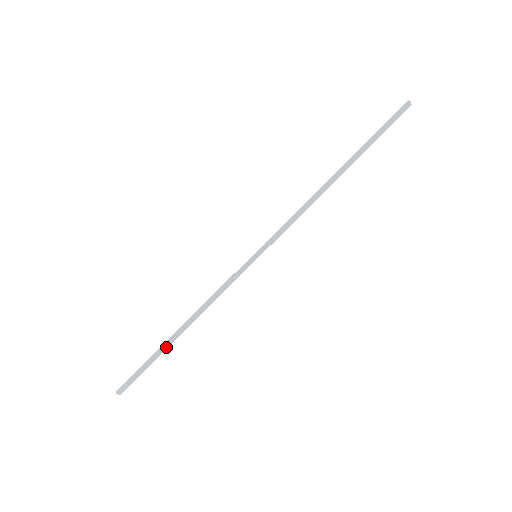
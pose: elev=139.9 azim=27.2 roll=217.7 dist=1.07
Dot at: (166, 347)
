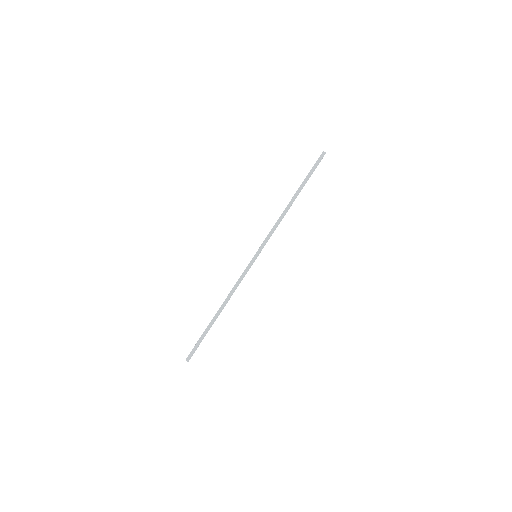
Dot at: (211, 324)
